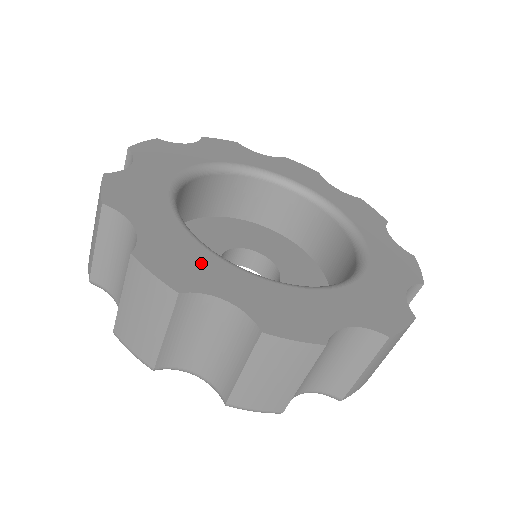
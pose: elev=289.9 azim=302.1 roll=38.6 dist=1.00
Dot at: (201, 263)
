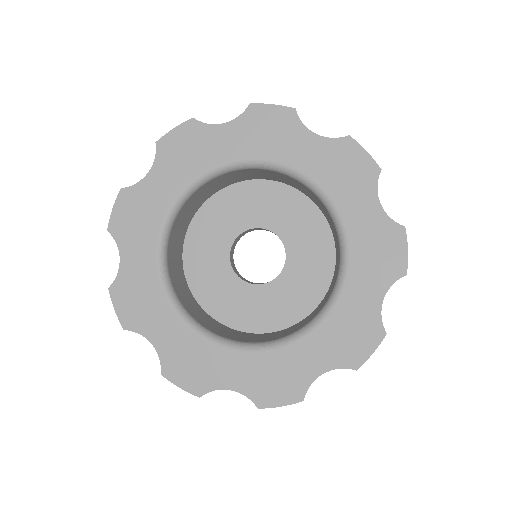
Dot at: (206, 360)
